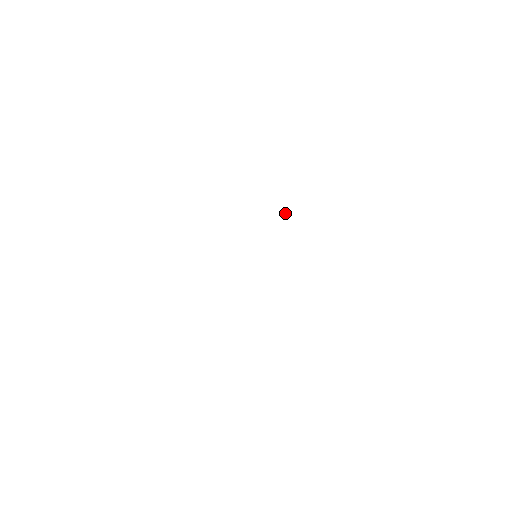
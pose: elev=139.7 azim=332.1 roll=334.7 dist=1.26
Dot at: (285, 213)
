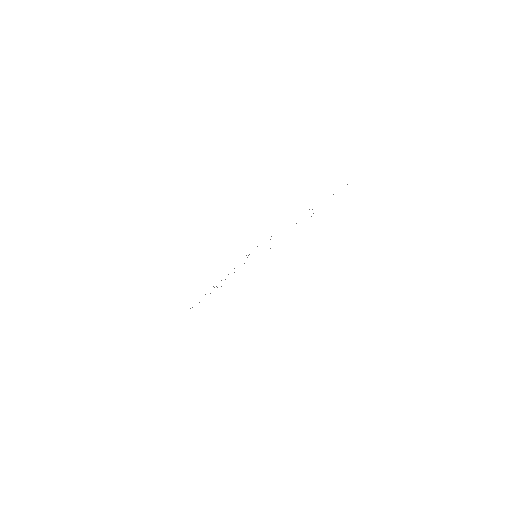
Dot at: occluded
